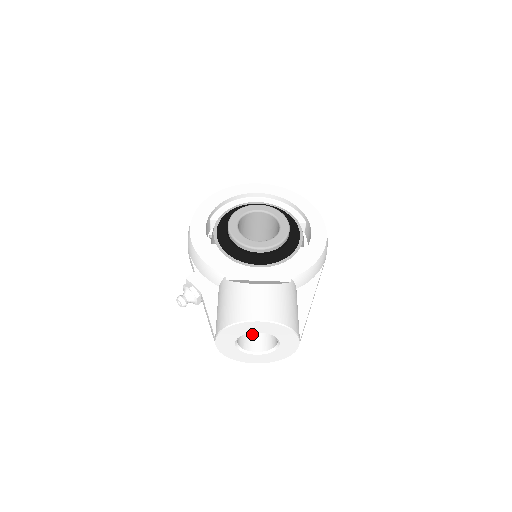
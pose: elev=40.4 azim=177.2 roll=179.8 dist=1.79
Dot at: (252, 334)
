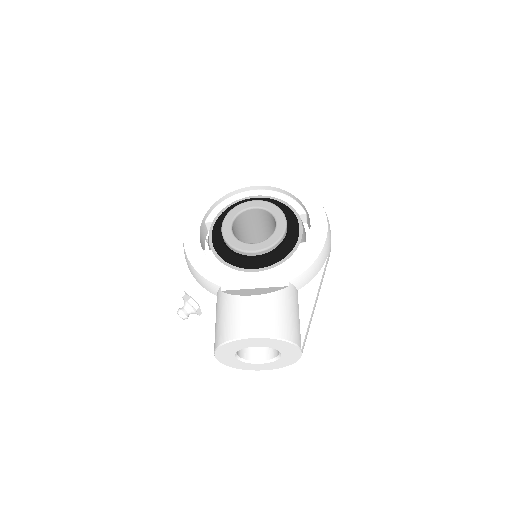
Dot at: occluded
